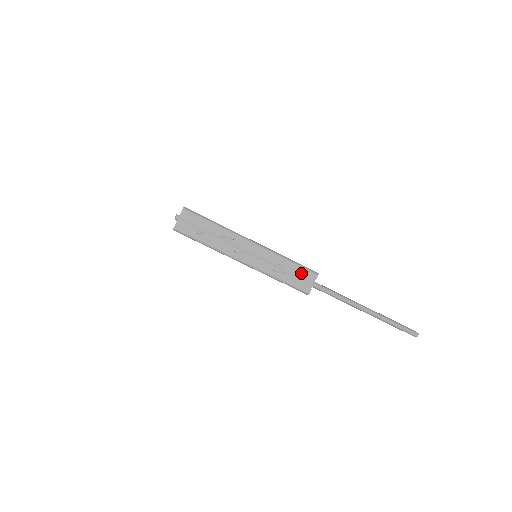
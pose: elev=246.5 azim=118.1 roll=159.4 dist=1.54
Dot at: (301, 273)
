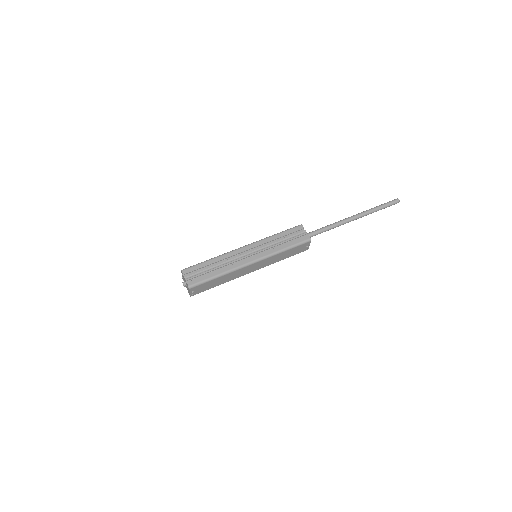
Dot at: (291, 234)
